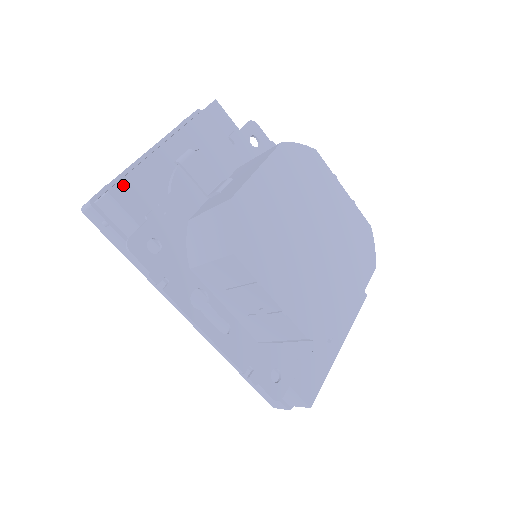
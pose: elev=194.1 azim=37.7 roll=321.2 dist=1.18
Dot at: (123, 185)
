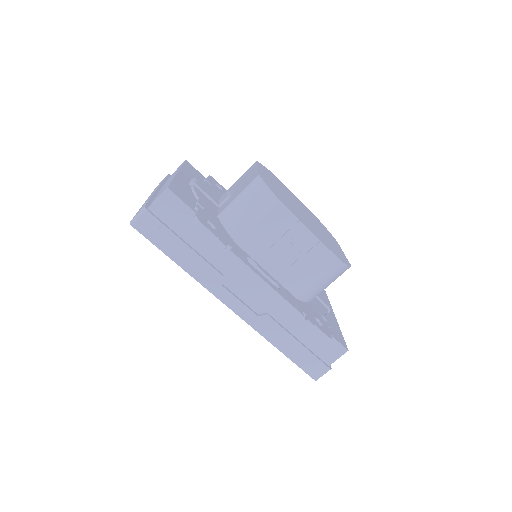
Dot at: (173, 187)
